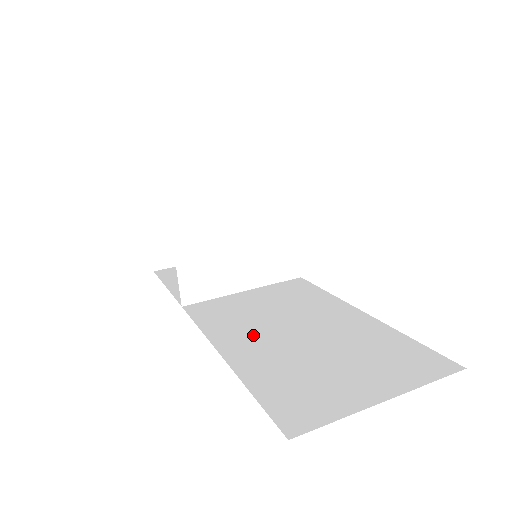
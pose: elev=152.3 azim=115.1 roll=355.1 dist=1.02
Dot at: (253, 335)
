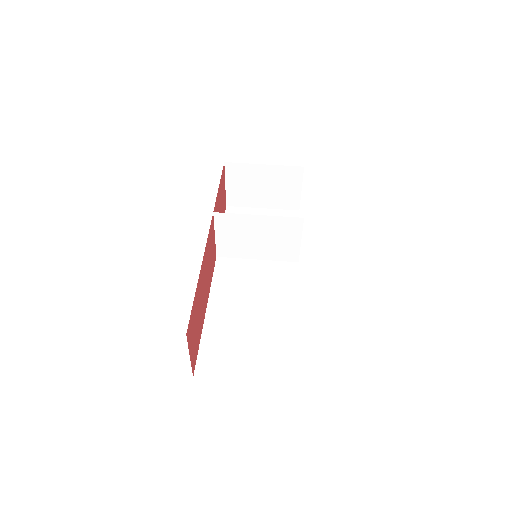
Dot at: (230, 304)
